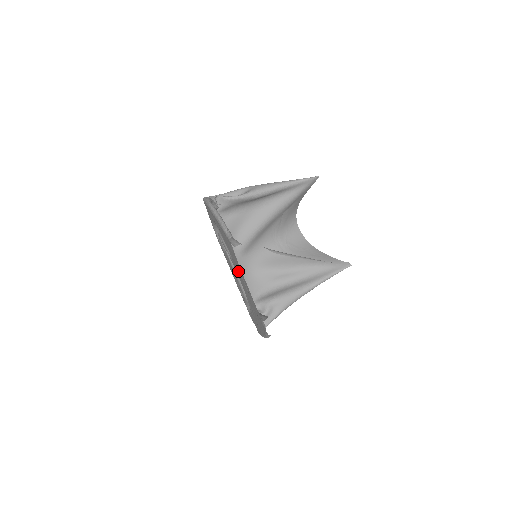
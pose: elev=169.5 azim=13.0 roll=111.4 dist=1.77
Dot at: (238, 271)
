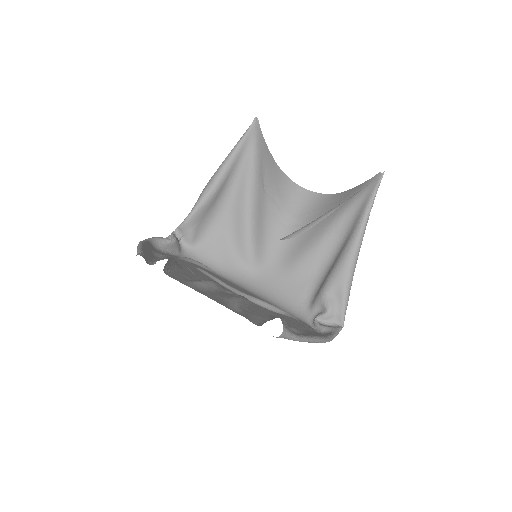
Dot at: (205, 288)
